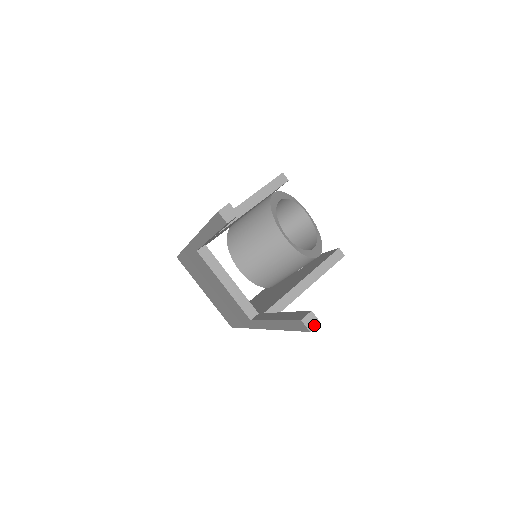
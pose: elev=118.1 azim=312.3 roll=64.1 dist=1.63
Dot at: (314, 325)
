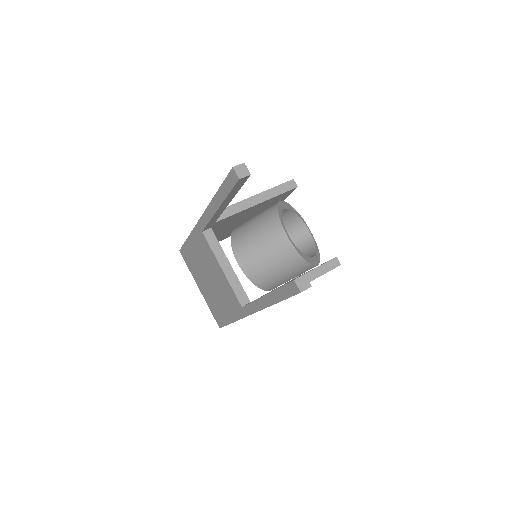
Dot at: (306, 287)
